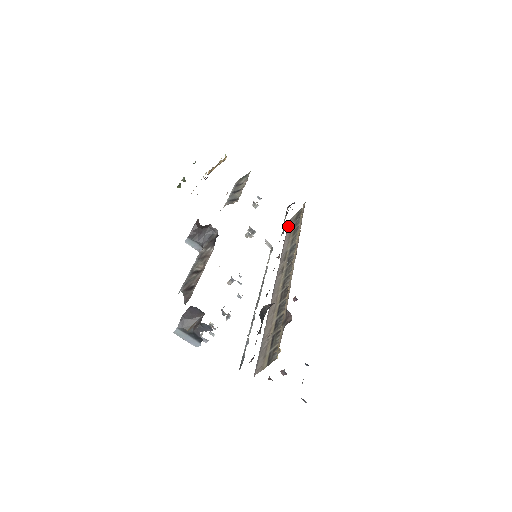
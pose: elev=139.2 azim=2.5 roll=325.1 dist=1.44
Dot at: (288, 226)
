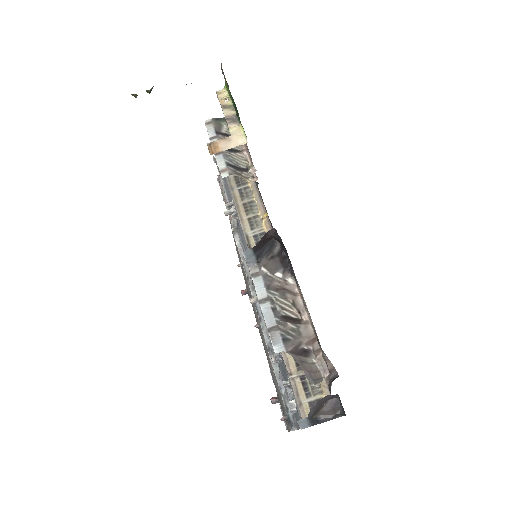
Dot at: occluded
